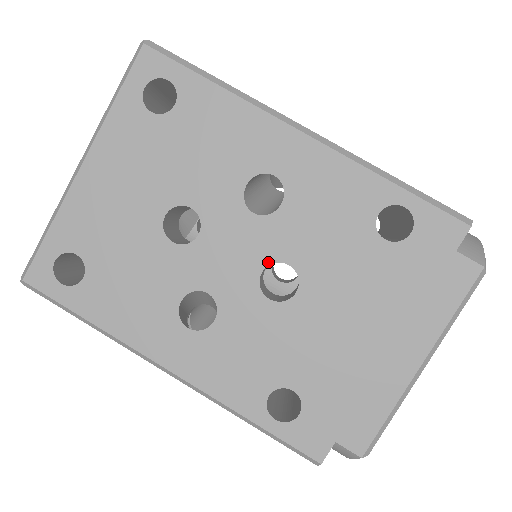
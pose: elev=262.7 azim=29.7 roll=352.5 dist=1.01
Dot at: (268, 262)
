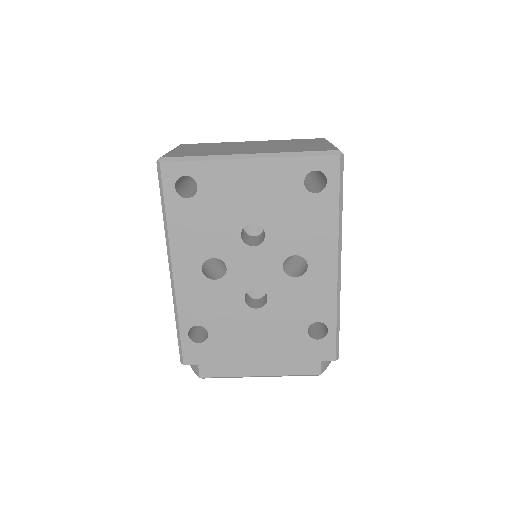
Dot at: (263, 288)
